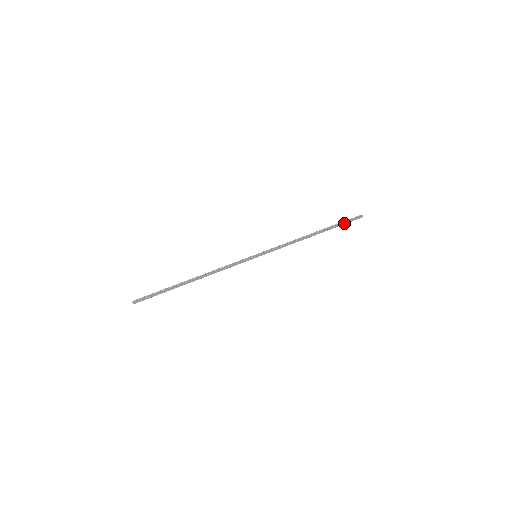
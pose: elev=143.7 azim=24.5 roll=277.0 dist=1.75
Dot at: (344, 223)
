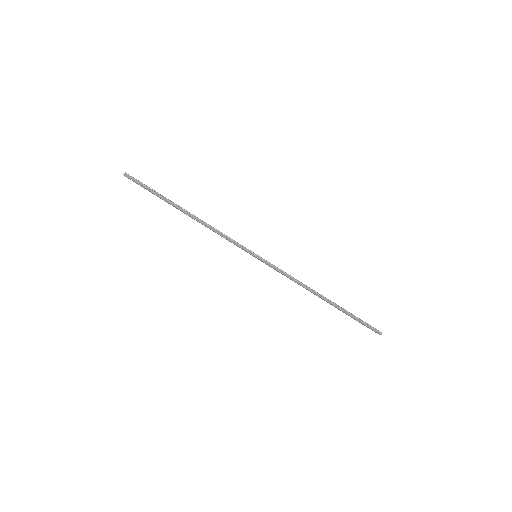
Dot at: (358, 320)
